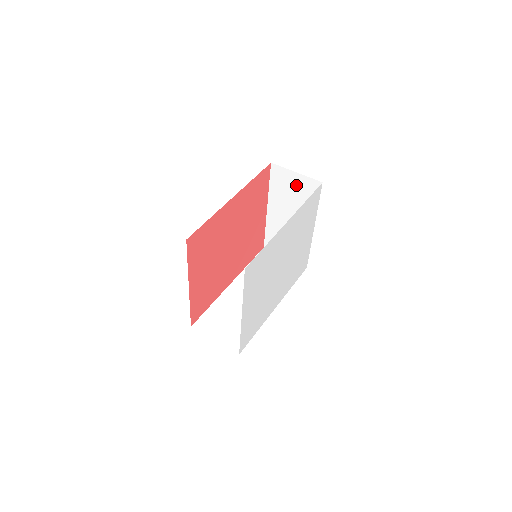
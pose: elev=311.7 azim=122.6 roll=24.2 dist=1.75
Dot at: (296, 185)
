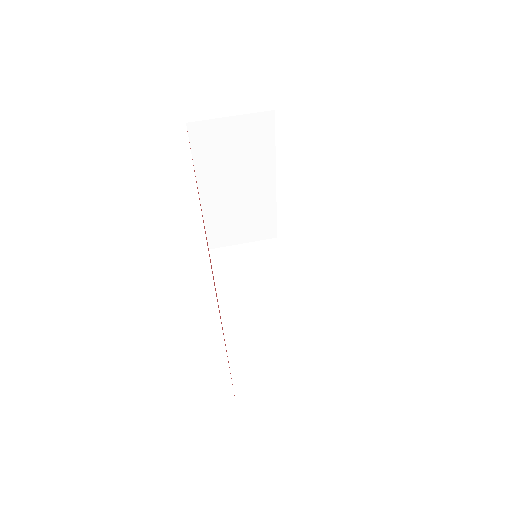
Dot at: (235, 136)
